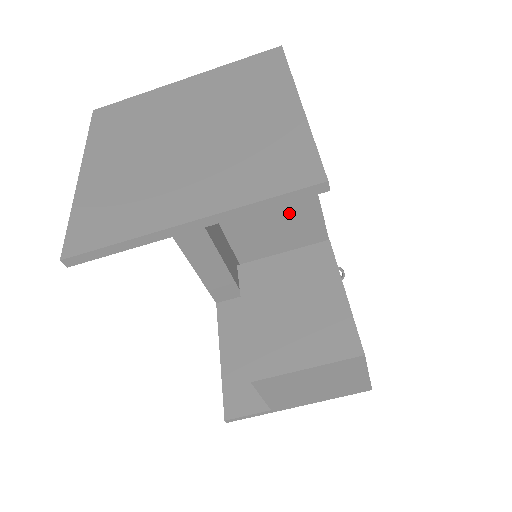
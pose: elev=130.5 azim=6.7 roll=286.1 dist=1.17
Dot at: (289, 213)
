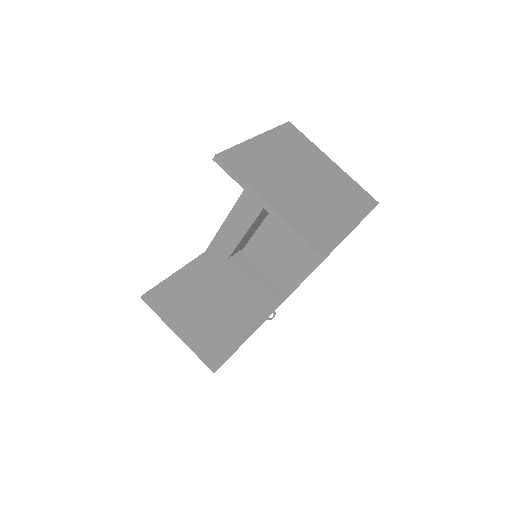
Dot at: (291, 262)
